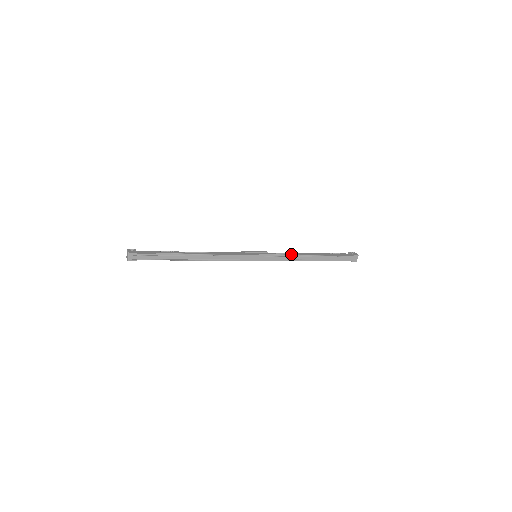
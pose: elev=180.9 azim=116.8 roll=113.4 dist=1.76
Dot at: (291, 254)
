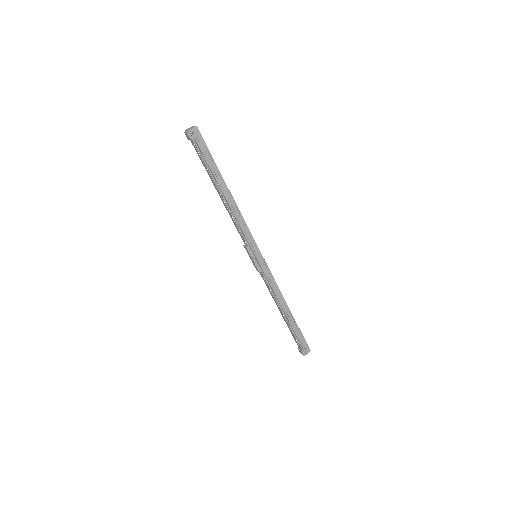
Dot at: occluded
